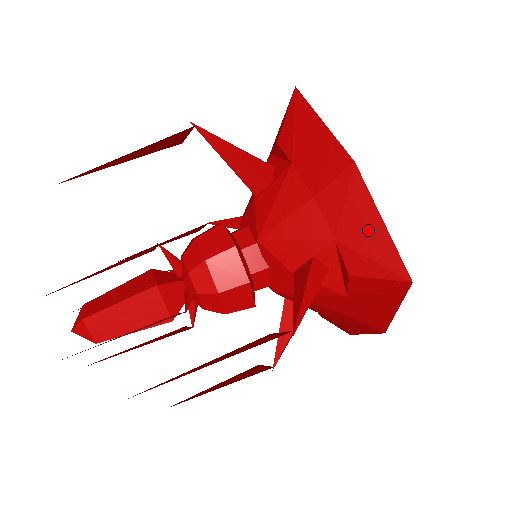
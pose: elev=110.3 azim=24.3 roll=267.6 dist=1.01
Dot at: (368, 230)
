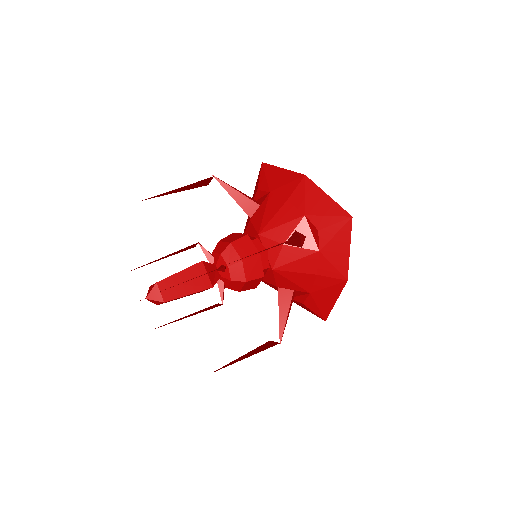
Dot at: (327, 300)
